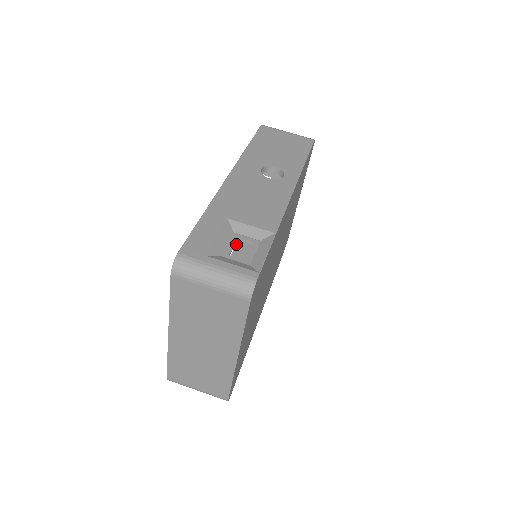
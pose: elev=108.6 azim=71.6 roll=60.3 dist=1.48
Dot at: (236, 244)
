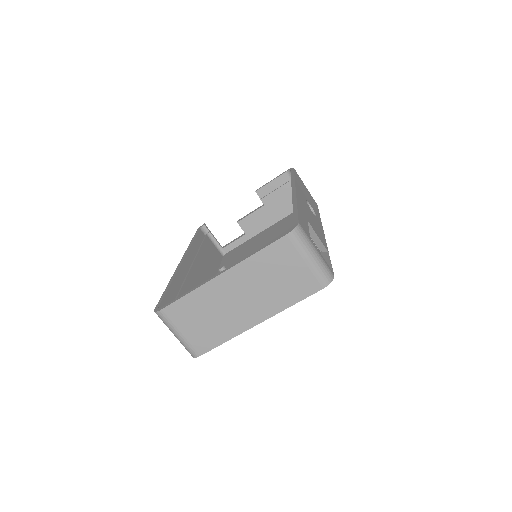
Dot at: (197, 233)
